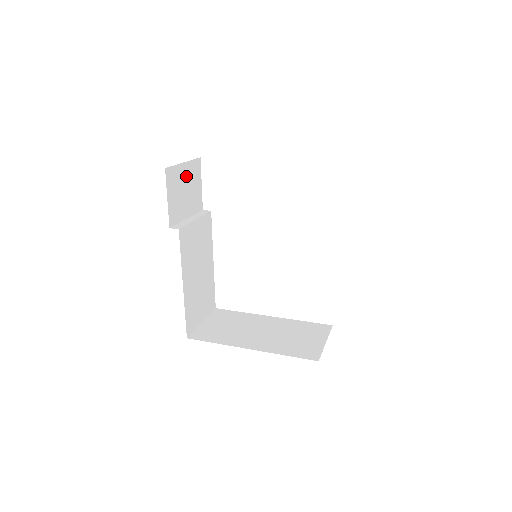
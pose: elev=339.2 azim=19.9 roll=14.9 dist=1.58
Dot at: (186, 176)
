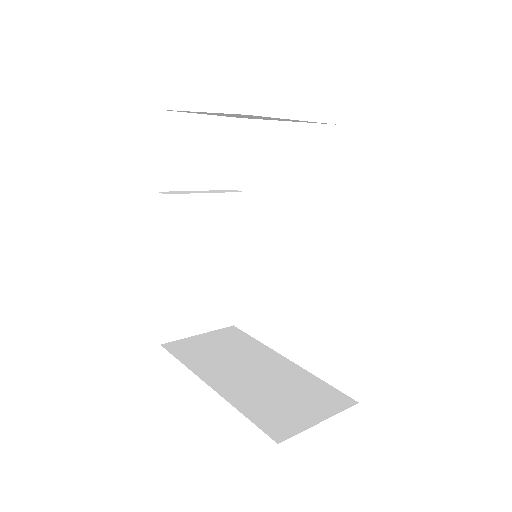
Dot at: (206, 134)
